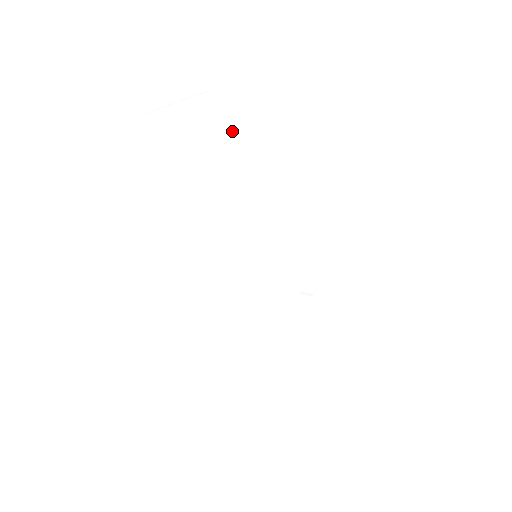
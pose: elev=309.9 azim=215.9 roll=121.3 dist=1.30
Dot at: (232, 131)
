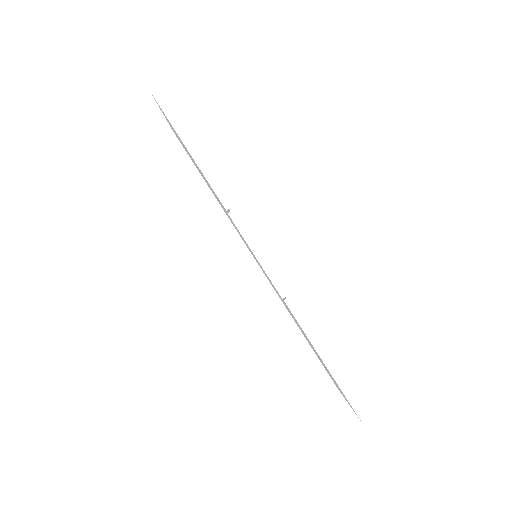
Dot at: (172, 125)
